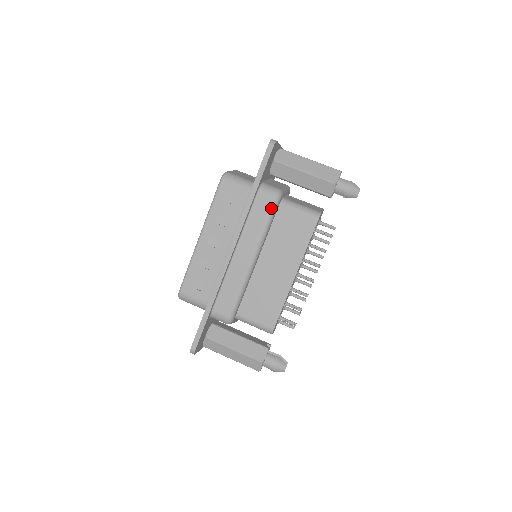
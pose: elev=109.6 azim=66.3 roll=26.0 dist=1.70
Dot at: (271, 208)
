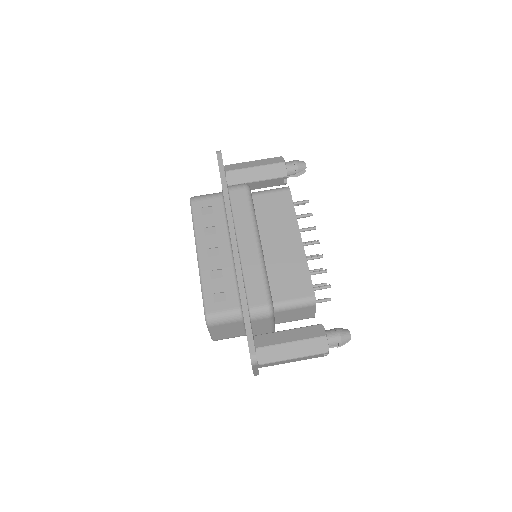
Dot at: (247, 196)
